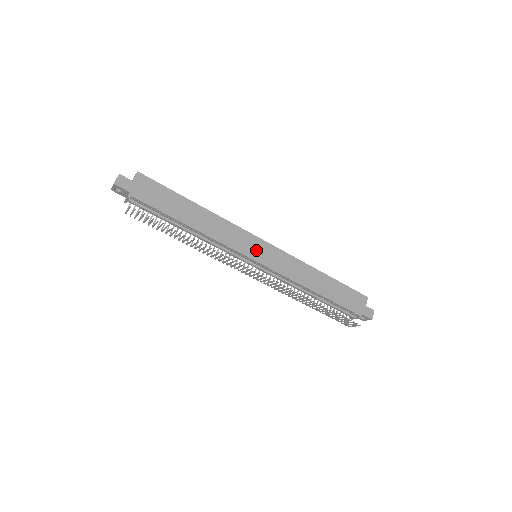
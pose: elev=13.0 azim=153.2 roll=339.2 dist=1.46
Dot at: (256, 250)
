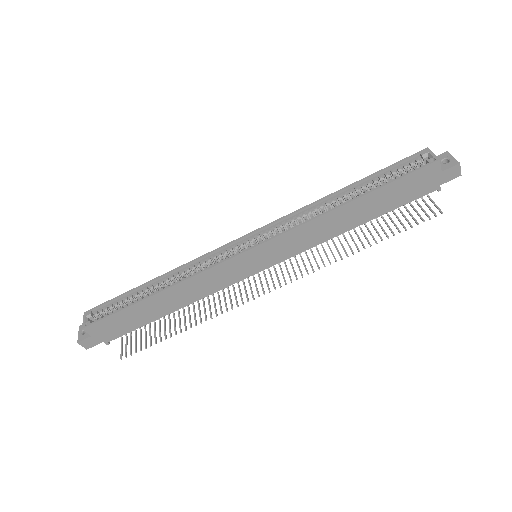
Dot at: (250, 265)
